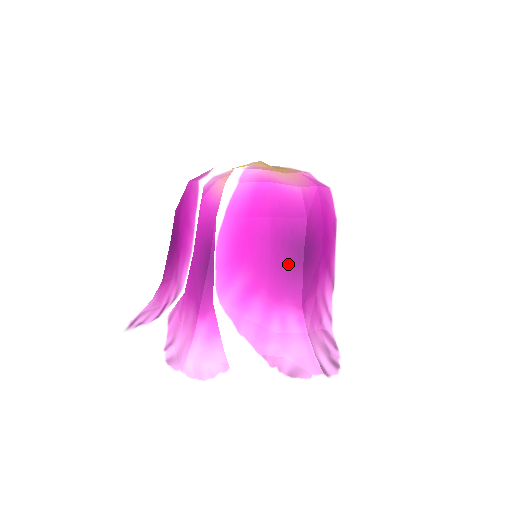
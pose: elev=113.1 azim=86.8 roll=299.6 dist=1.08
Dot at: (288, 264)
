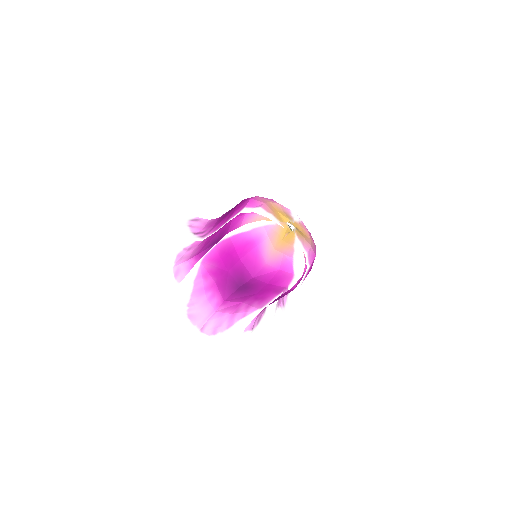
Dot at: (231, 283)
